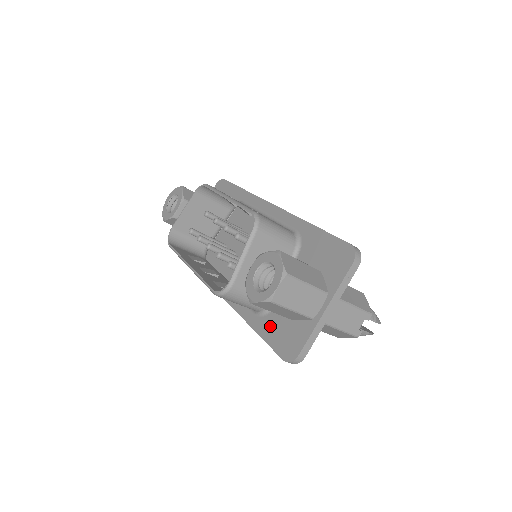
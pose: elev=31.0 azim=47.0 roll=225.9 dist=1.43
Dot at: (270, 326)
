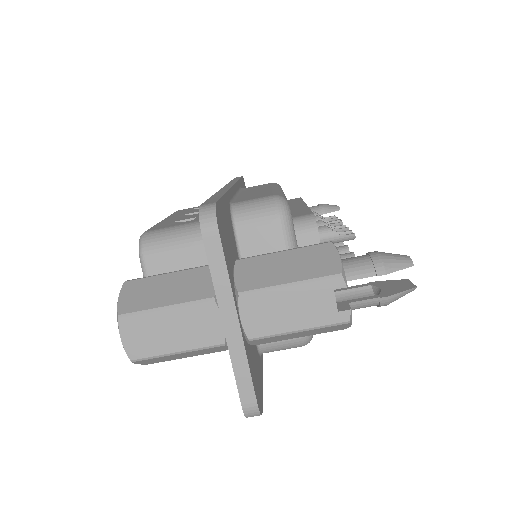
Dot at: occluded
